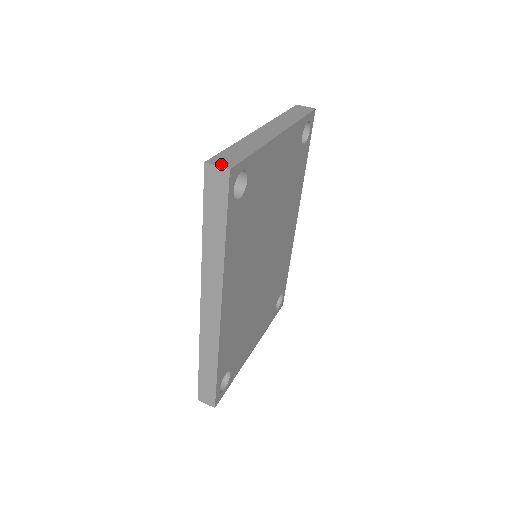
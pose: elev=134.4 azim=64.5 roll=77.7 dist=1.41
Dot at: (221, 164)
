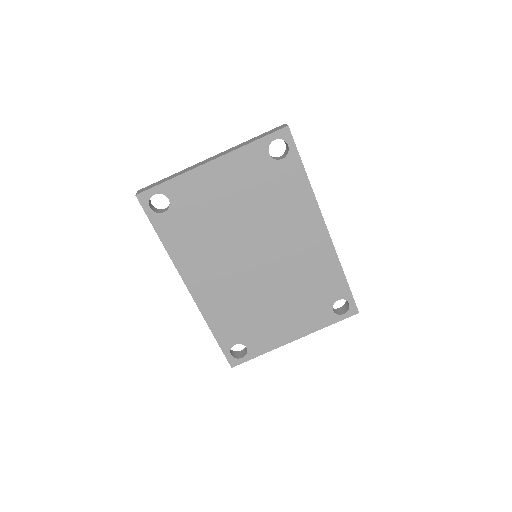
Dot at: (139, 191)
